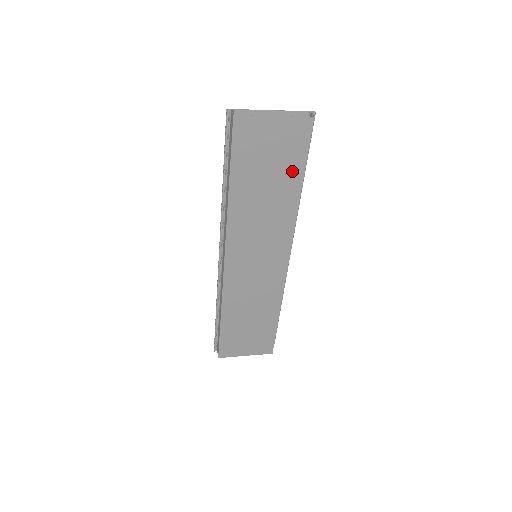
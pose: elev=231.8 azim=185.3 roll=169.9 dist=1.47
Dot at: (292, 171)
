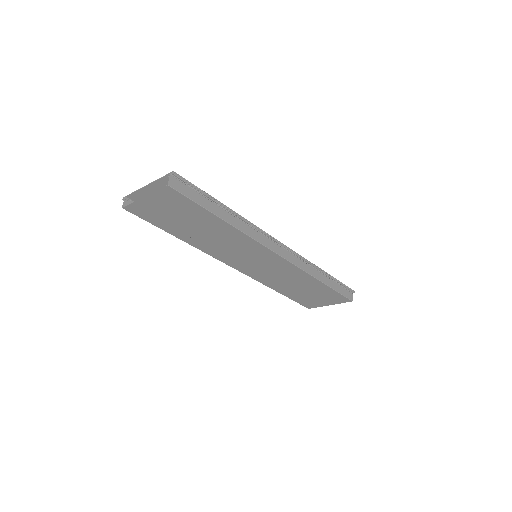
Dot at: (201, 215)
